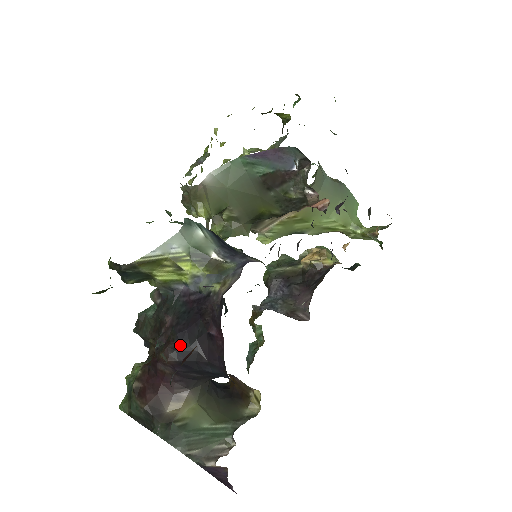
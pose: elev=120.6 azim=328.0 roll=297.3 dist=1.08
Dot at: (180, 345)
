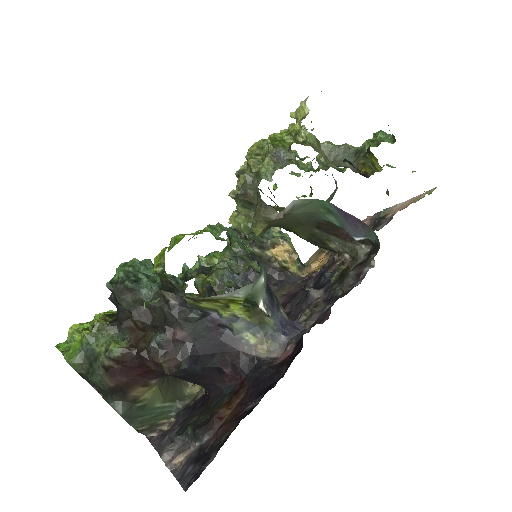
Dot at: (188, 366)
